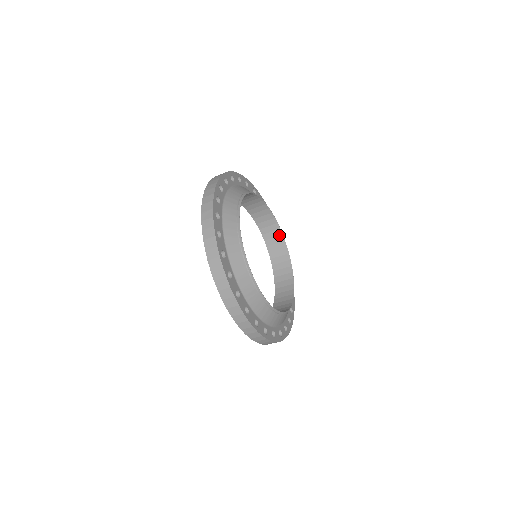
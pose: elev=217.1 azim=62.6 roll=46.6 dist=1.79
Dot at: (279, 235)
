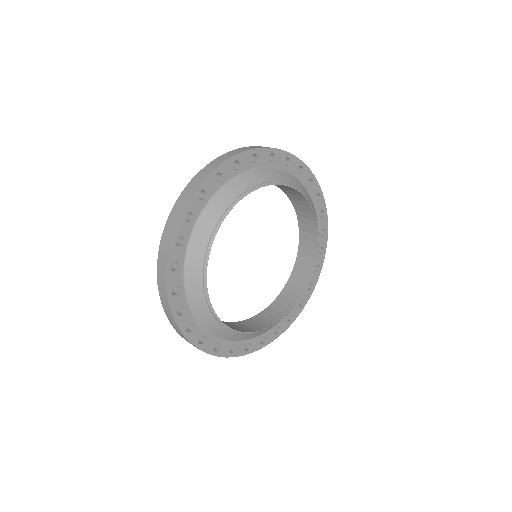
Dot at: (300, 195)
